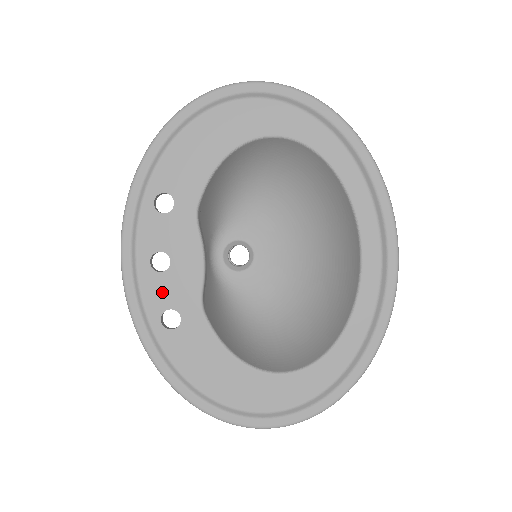
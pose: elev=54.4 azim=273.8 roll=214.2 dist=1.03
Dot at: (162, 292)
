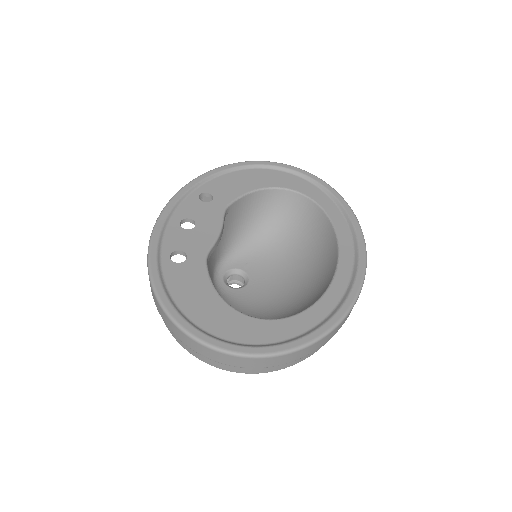
Dot at: (180, 240)
